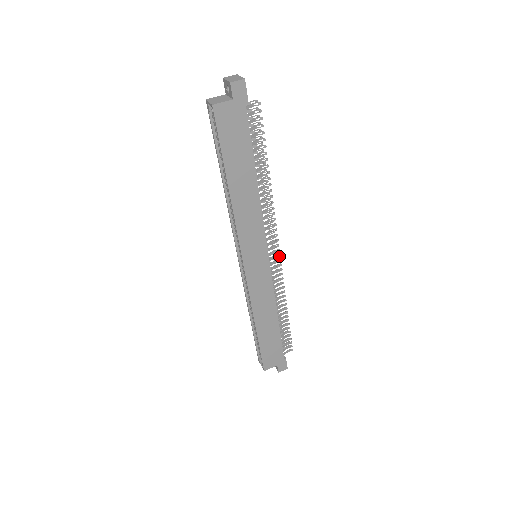
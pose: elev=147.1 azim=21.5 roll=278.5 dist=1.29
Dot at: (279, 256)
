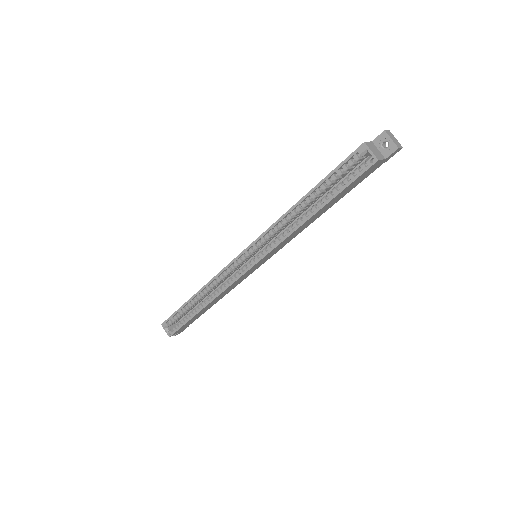
Dot at: occluded
